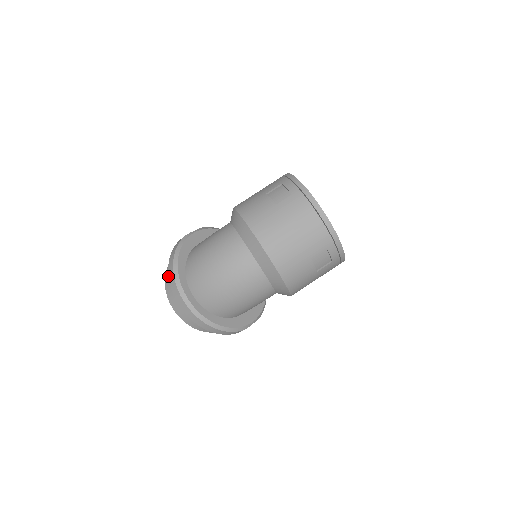
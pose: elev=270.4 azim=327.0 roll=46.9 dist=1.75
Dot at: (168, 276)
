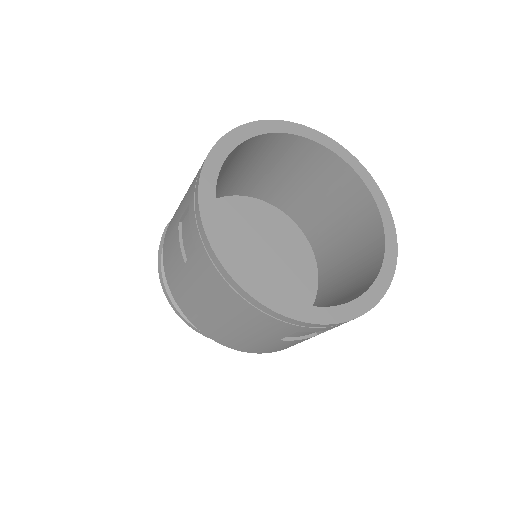
Dot at: occluded
